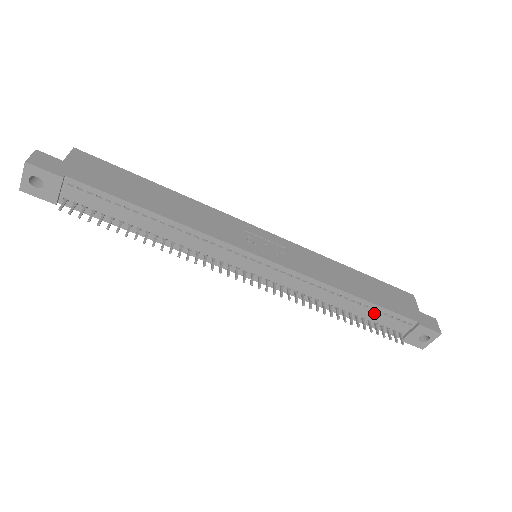
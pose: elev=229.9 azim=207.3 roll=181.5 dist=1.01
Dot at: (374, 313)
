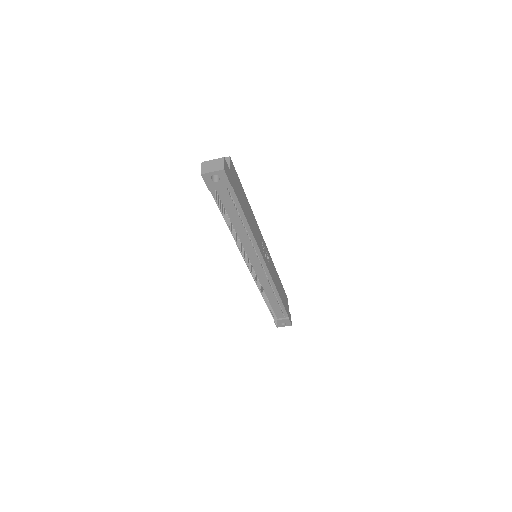
Dot at: (278, 306)
